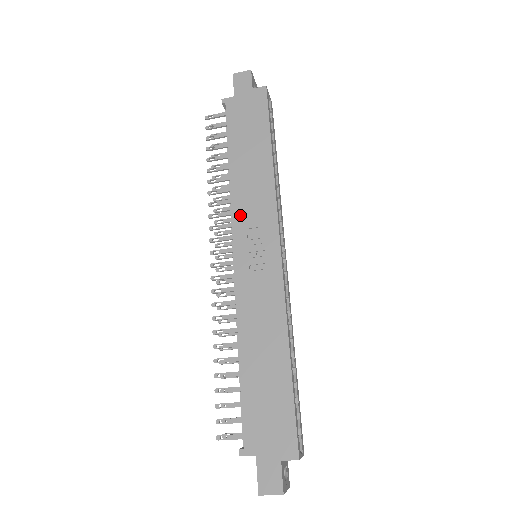
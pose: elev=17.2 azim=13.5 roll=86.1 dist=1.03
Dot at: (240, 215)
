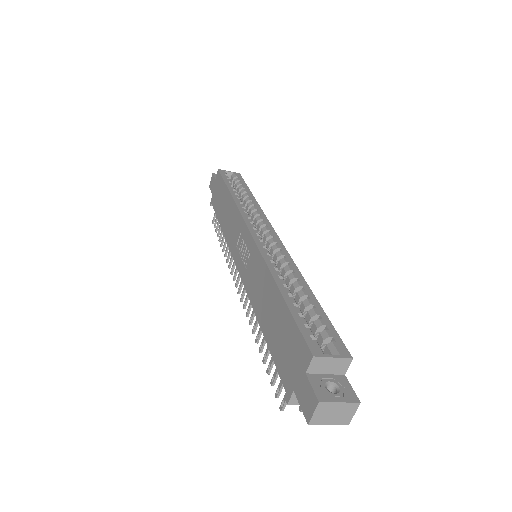
Dot at: (232, 244)
